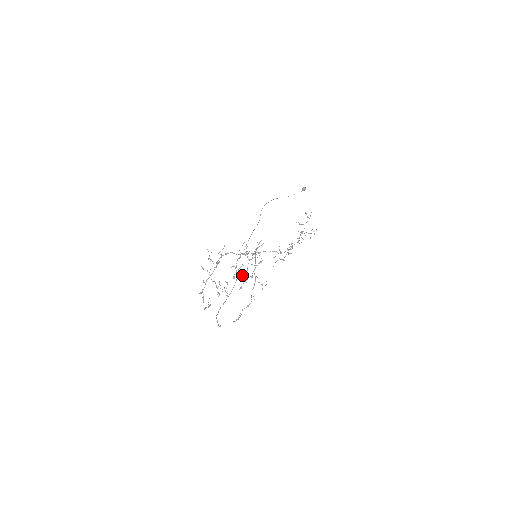
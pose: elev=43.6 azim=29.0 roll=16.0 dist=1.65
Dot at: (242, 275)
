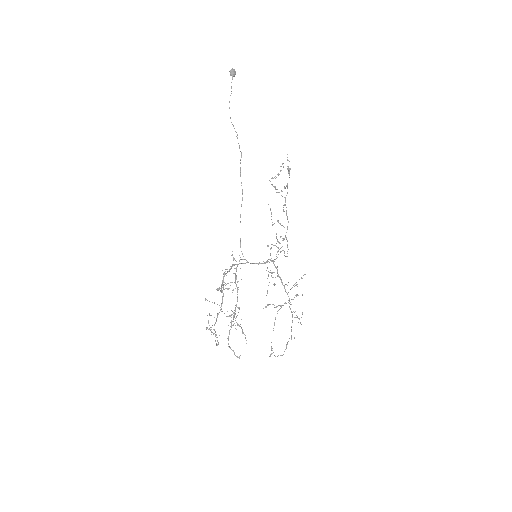
Dot at: occluded
